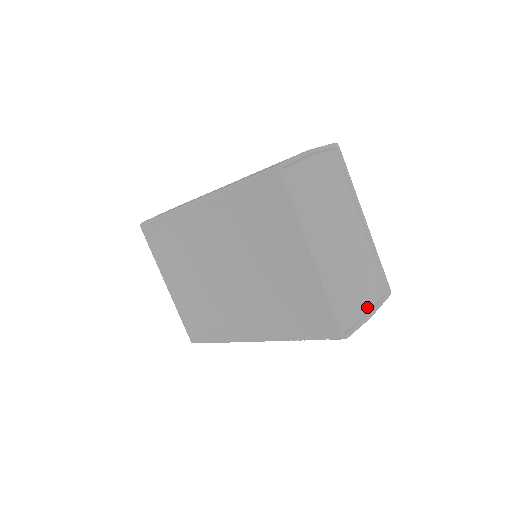
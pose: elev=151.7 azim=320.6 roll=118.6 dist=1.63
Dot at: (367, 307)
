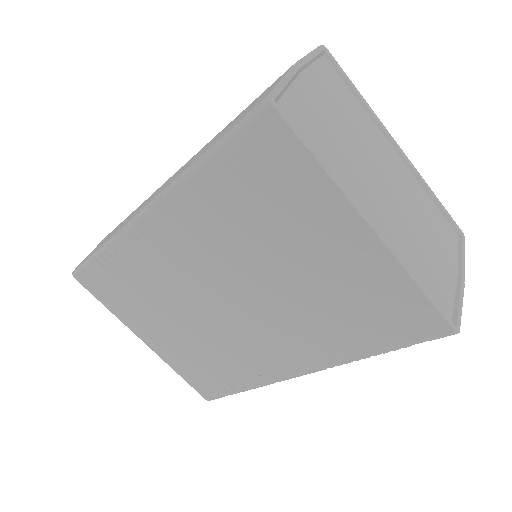
Dot at: (453, 269)
